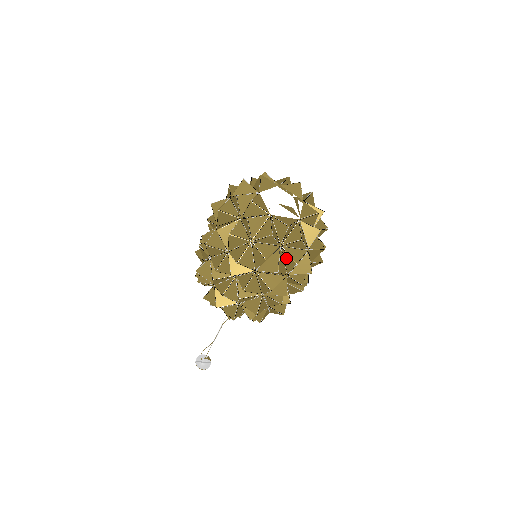
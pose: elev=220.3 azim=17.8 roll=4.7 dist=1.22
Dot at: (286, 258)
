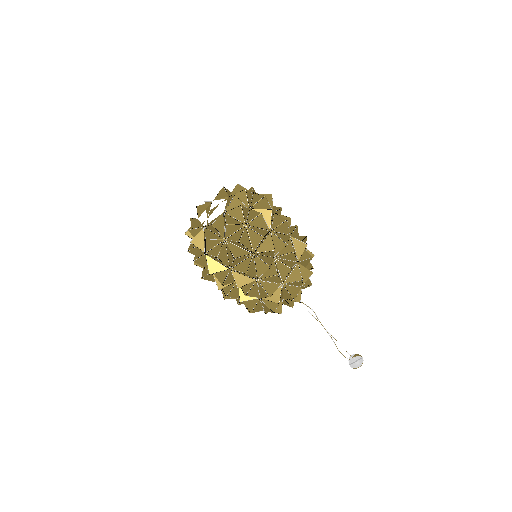
Dot at: (235, 244)
